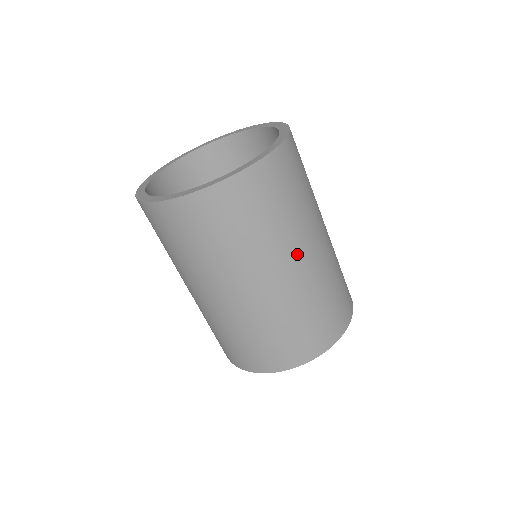
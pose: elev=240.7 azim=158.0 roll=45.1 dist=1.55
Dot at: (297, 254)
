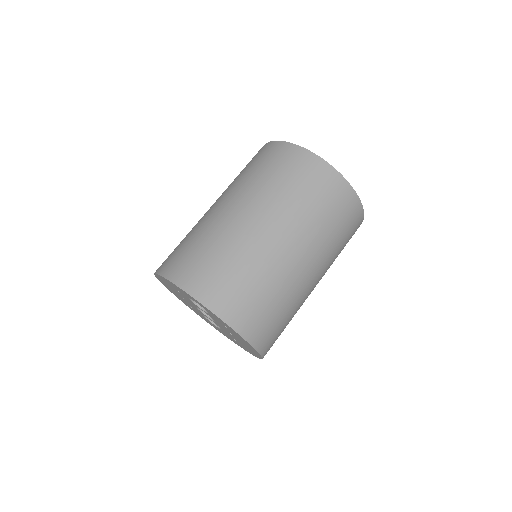
Dot at: (320, 275)
